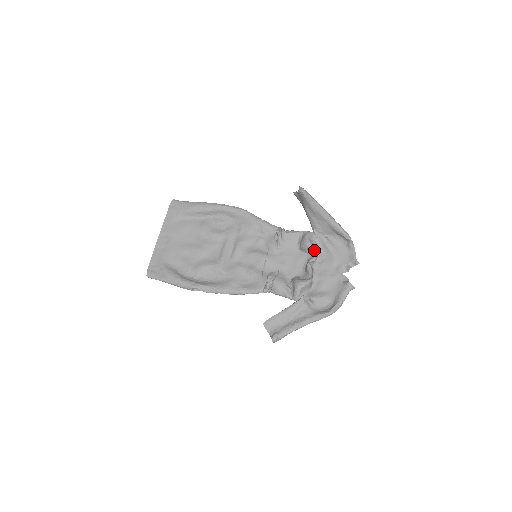
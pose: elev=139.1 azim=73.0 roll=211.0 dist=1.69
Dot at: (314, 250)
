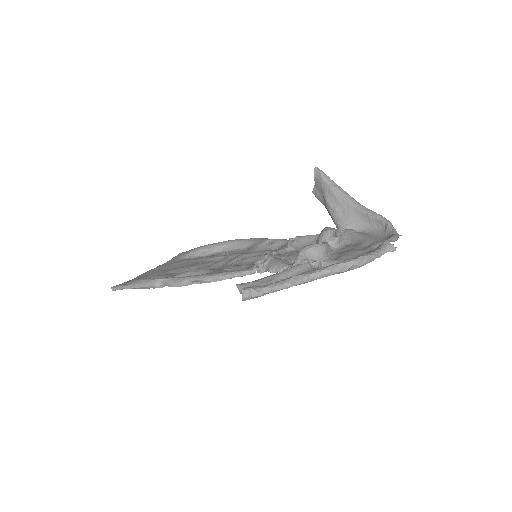
Dot at: (334, 231)
